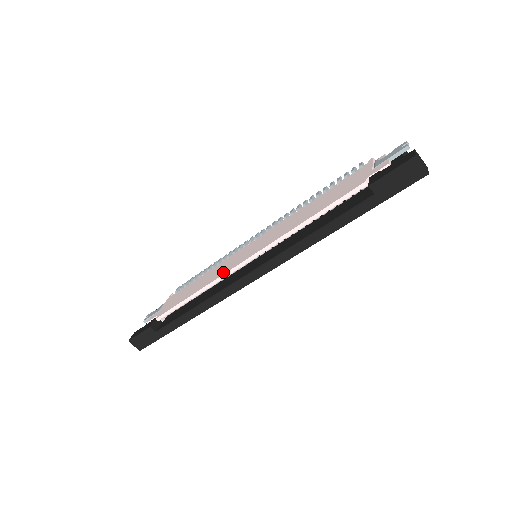
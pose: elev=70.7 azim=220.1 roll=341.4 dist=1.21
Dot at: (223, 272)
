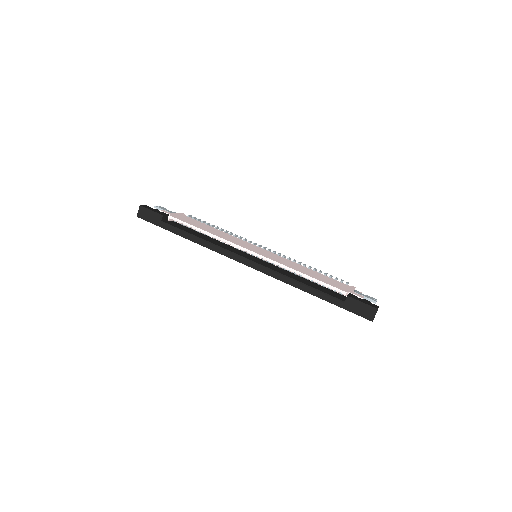
Dot at: (235, 242)
